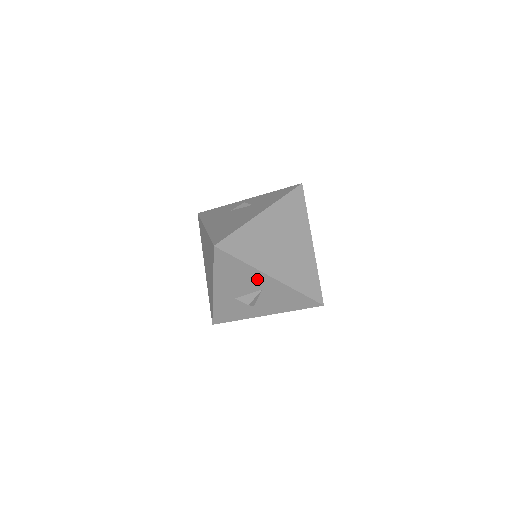
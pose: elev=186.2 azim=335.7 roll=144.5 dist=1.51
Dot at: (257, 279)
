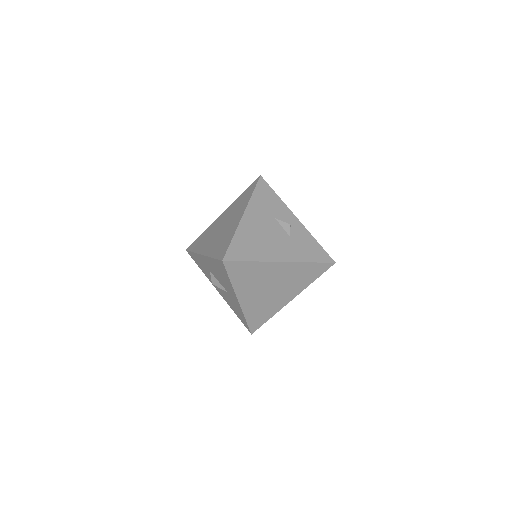
Dot at: (230, 290)
